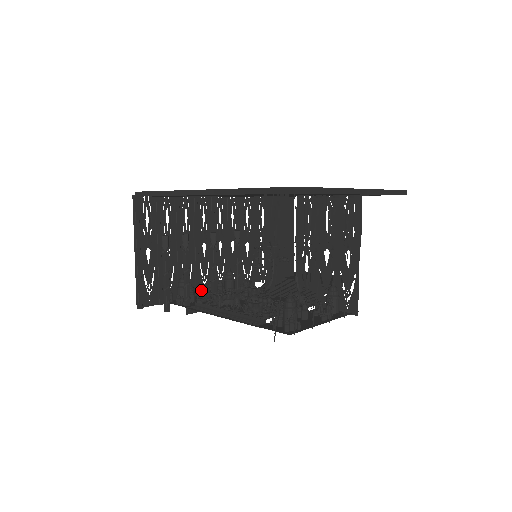
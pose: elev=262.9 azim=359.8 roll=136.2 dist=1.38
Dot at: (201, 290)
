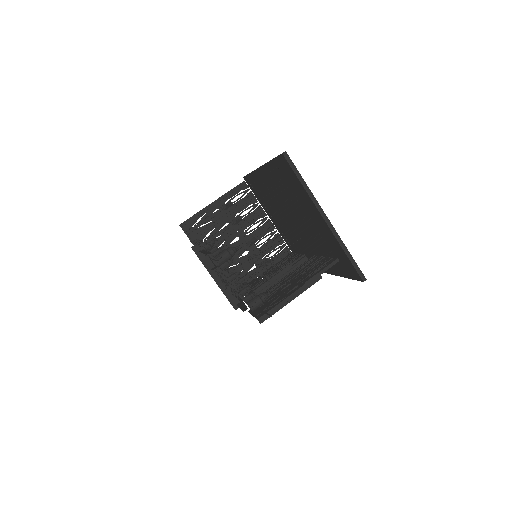
Dot at: occluded
